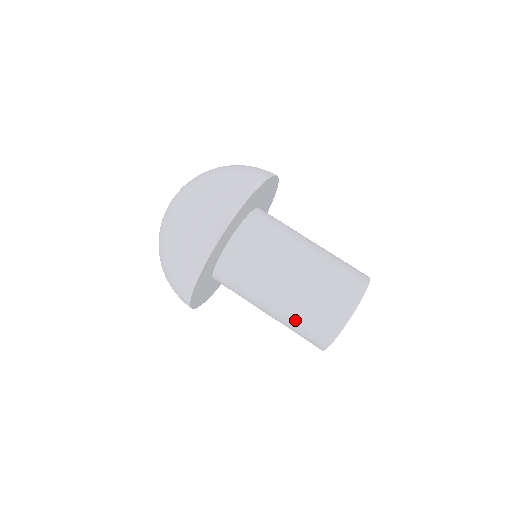
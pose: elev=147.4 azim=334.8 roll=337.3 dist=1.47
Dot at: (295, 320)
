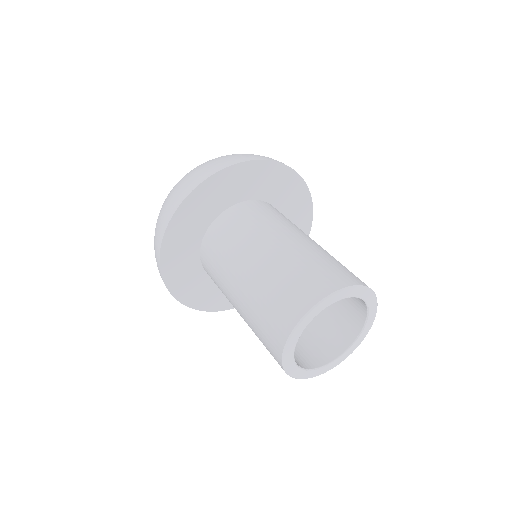
Dot at: (257, 336)
